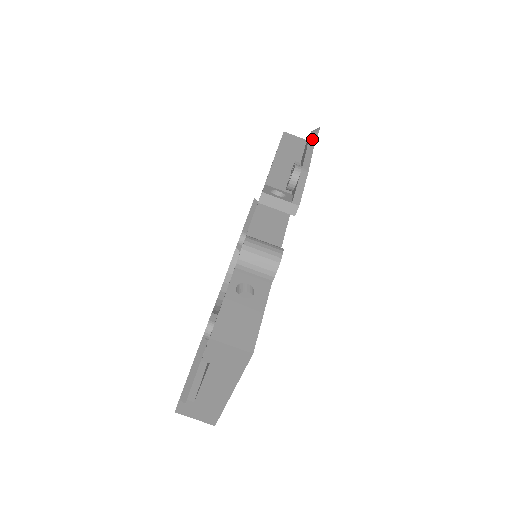
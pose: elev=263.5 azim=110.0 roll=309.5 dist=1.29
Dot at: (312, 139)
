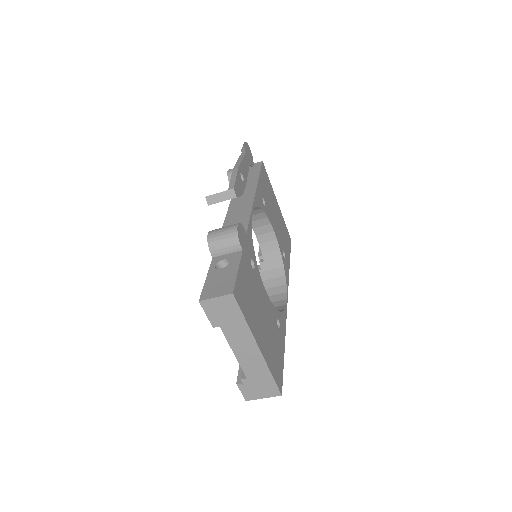
Dot at: (243, 151)
